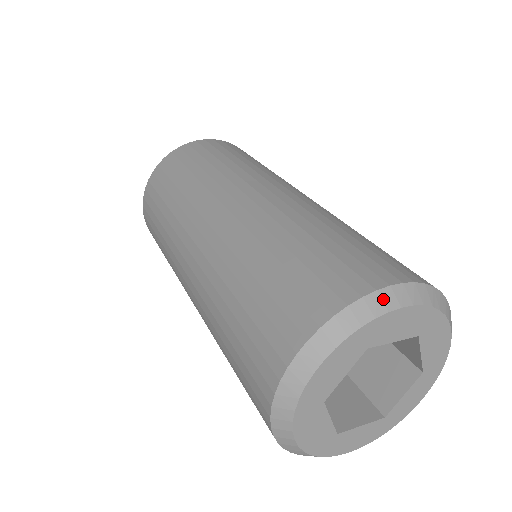
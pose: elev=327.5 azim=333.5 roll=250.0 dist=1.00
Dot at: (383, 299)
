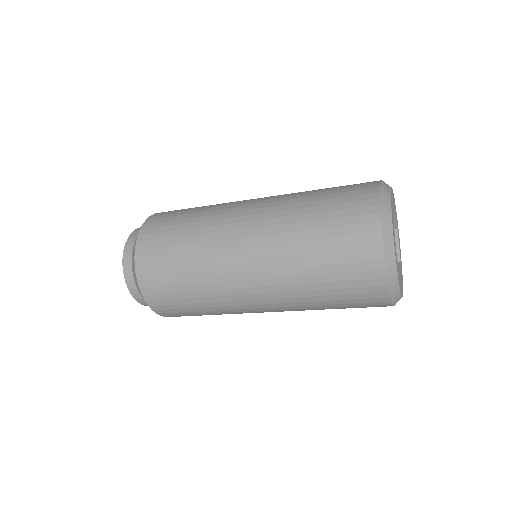
Dot at: occluded
